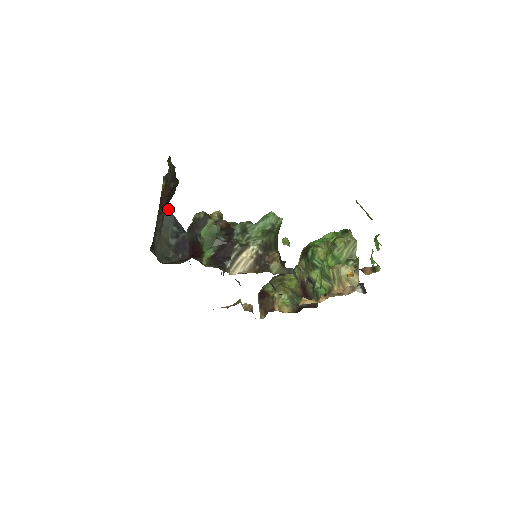
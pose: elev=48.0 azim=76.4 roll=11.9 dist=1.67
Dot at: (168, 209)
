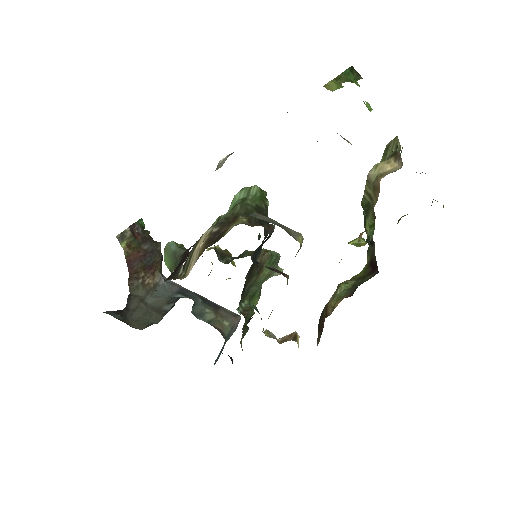
Dot at: (169, 281)
